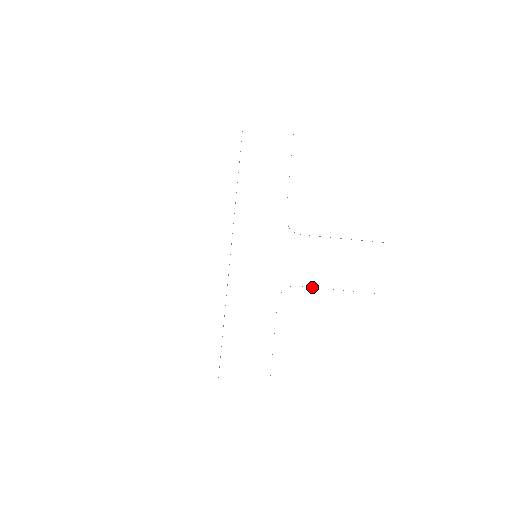
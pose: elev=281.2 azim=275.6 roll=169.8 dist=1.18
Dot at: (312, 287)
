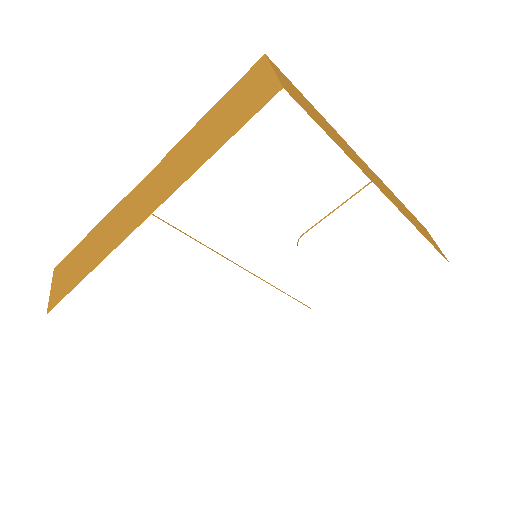
Dot at: (316, 224)
